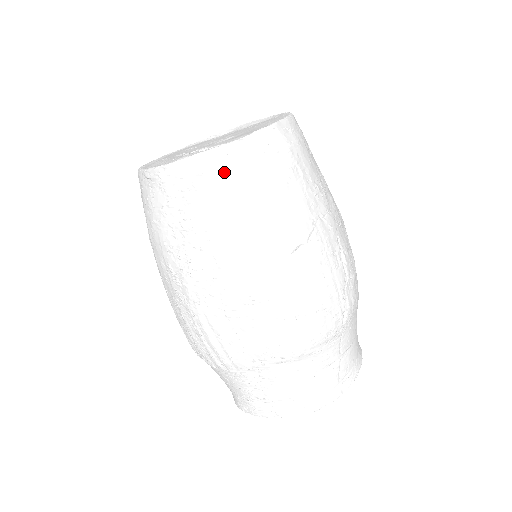
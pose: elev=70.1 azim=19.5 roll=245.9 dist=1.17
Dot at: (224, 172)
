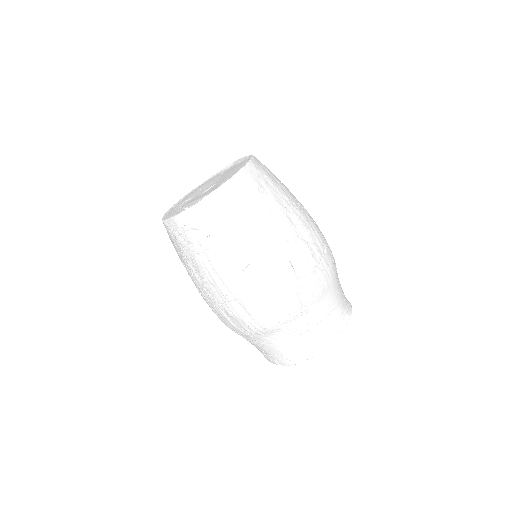
Dot at: (190, 226)
